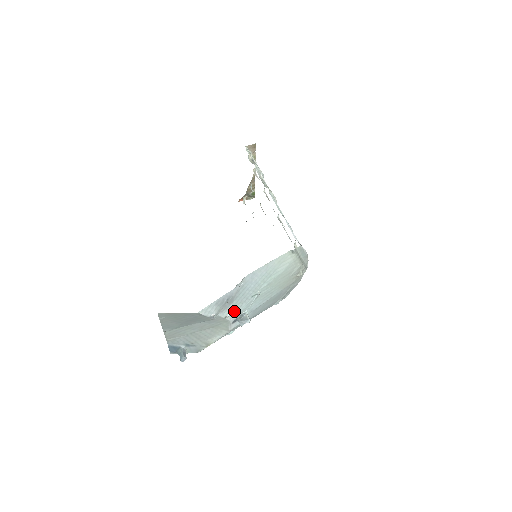
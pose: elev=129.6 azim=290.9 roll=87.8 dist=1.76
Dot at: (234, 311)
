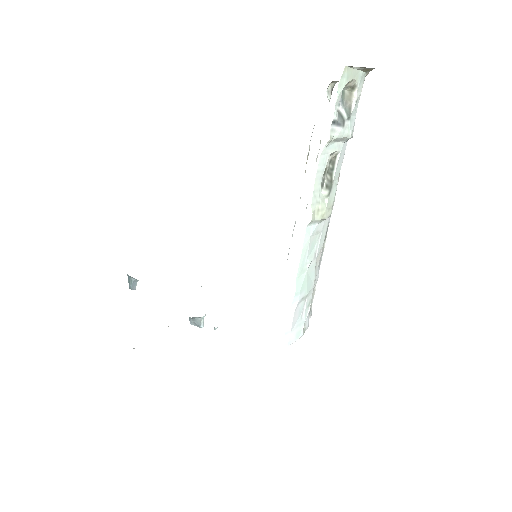
Dot at: occluded
